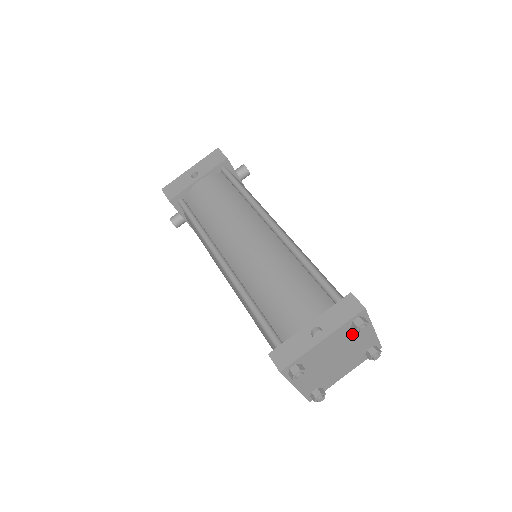
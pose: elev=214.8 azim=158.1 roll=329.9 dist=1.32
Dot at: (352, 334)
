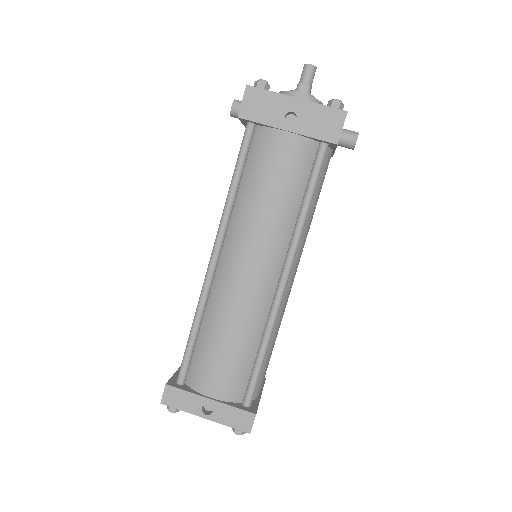
Dot at: occluded
